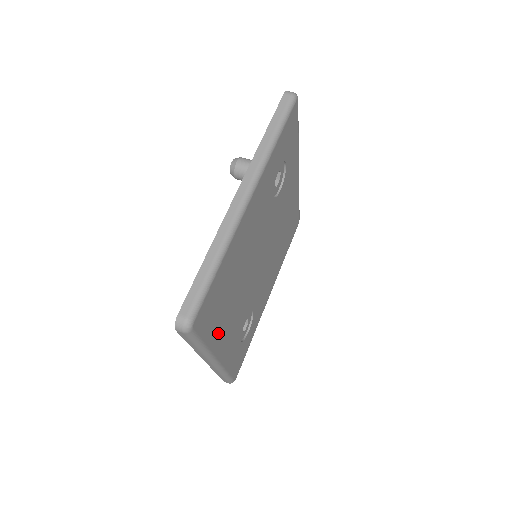
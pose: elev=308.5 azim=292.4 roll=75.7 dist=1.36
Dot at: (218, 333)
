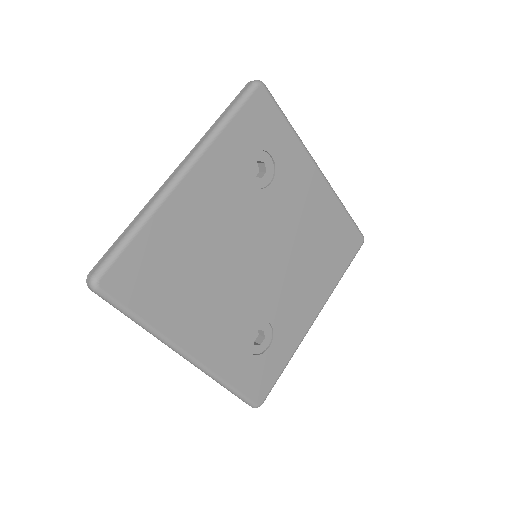
Dot at: (173, 317)
